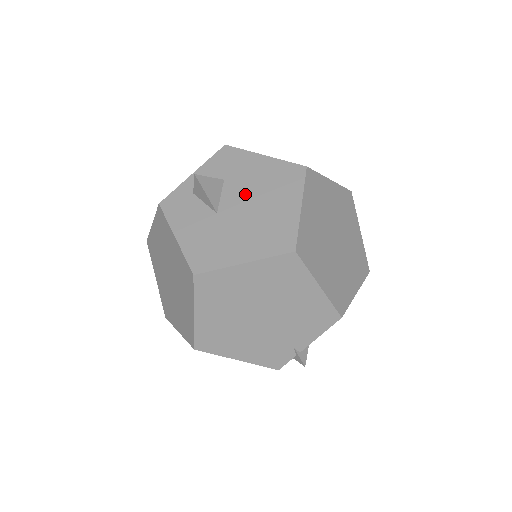
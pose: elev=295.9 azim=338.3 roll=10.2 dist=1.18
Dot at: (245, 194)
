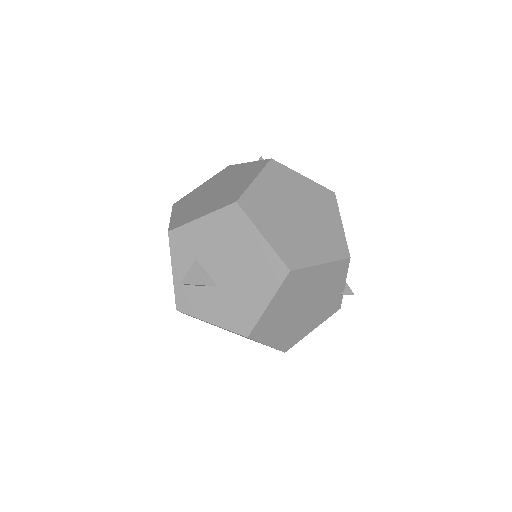
Dot at: (219, 258)
